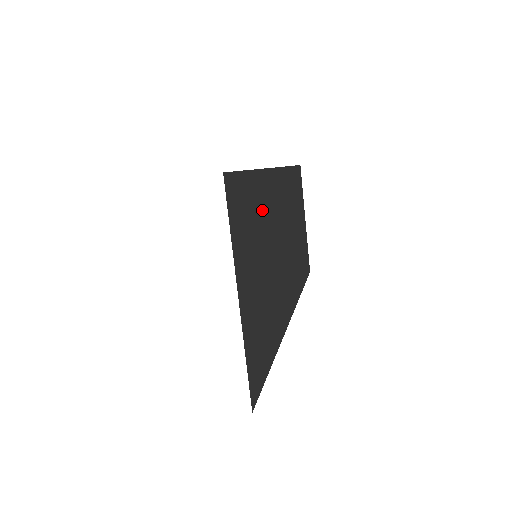
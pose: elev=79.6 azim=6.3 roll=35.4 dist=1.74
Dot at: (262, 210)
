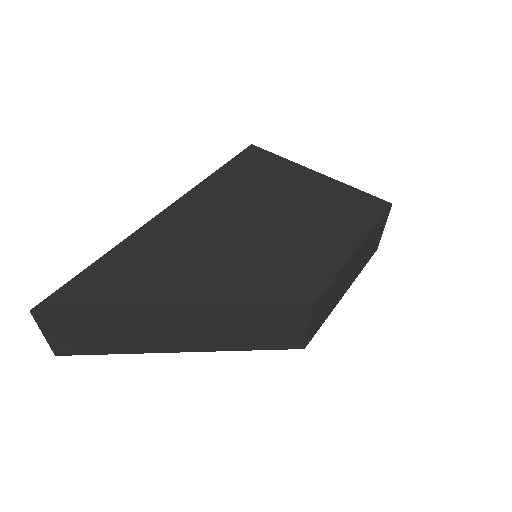
Dot at: (276, 189)
